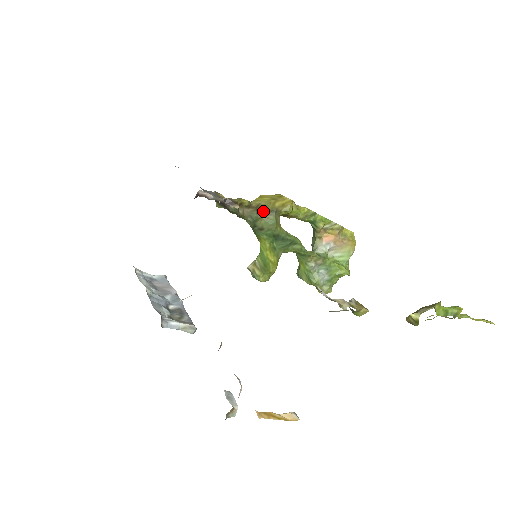
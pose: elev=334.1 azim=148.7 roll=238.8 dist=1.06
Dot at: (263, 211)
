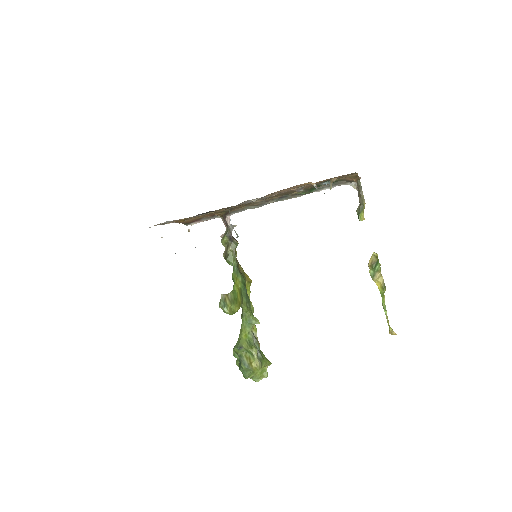
Dot at: (239, 269)
